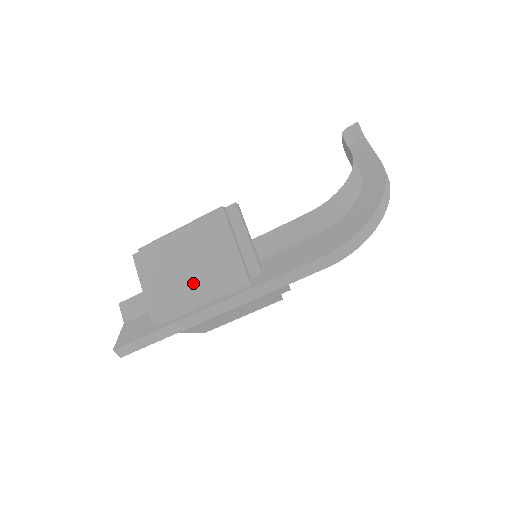
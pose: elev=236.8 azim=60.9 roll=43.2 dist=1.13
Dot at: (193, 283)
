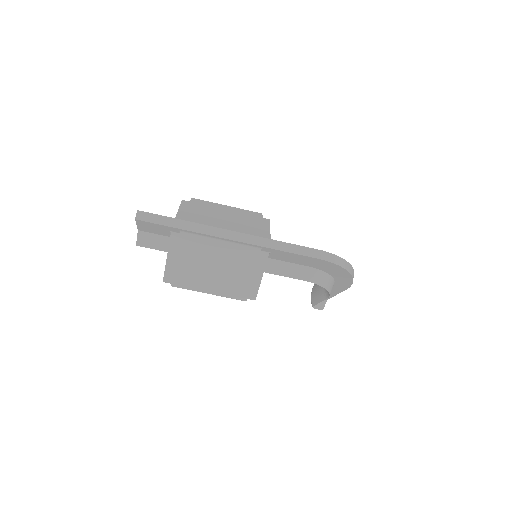
Dot at: (222, 222)
